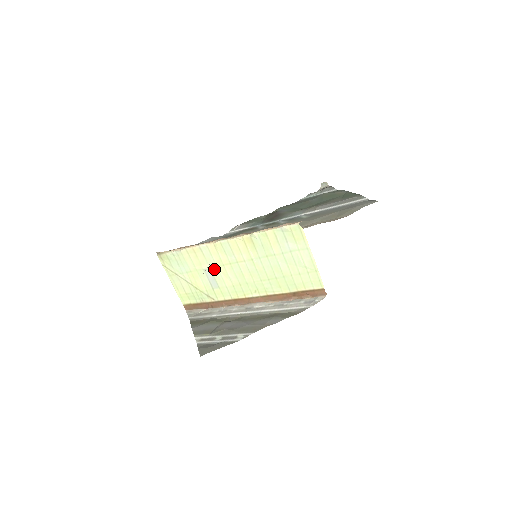
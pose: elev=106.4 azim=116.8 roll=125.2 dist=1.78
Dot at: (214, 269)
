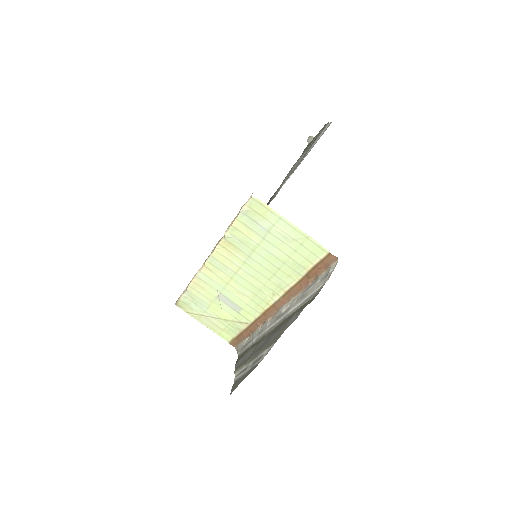
Dot at: (224, 292)
